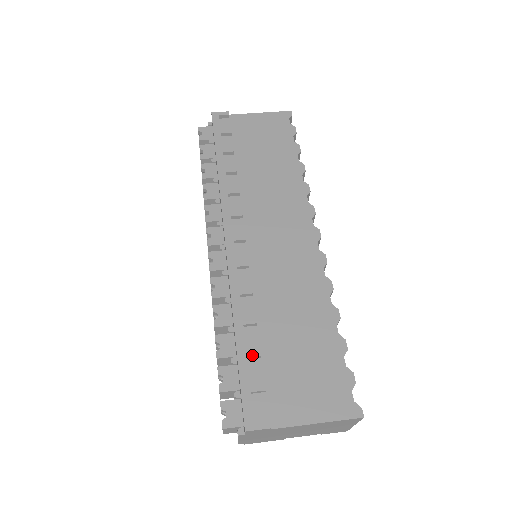
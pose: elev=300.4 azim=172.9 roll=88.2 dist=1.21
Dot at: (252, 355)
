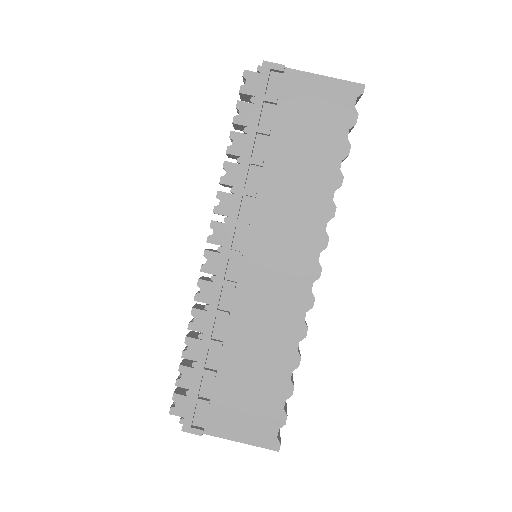
Dot at: (207, 375)
